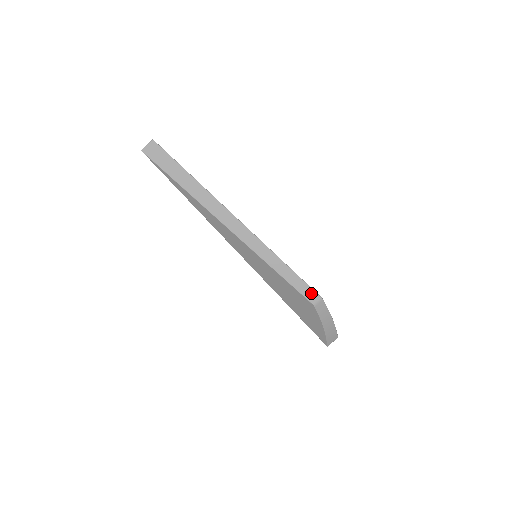
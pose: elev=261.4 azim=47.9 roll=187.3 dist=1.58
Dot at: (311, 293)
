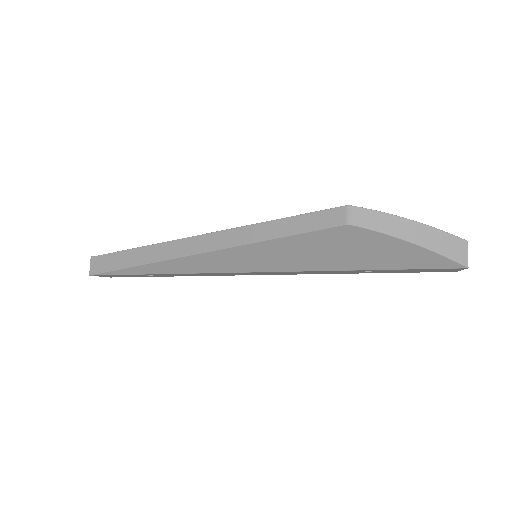
Dot at: (329, 215)
